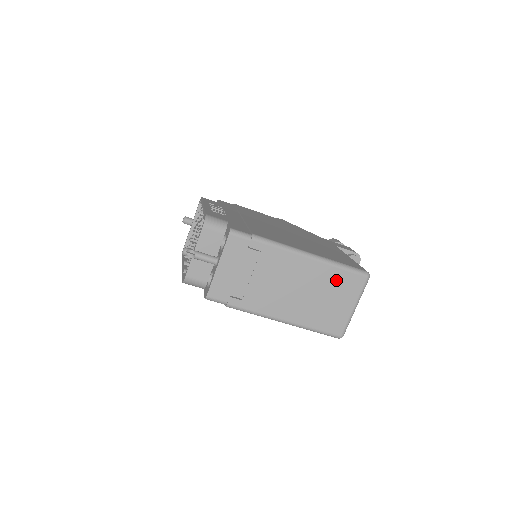
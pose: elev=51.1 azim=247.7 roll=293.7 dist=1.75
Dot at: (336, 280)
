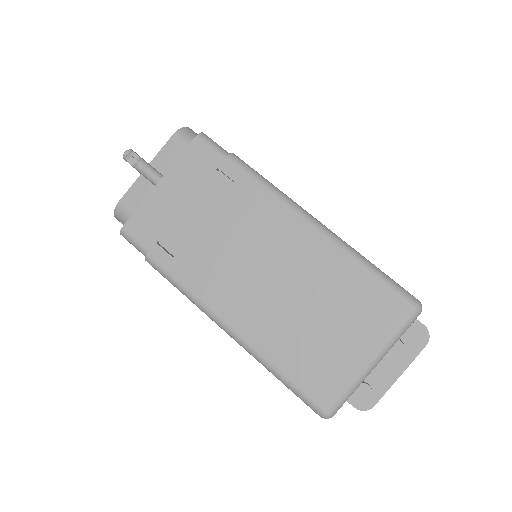
Dot at: (350, 288)
